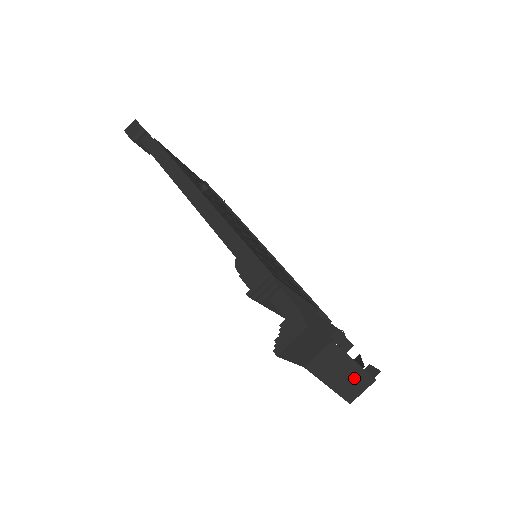
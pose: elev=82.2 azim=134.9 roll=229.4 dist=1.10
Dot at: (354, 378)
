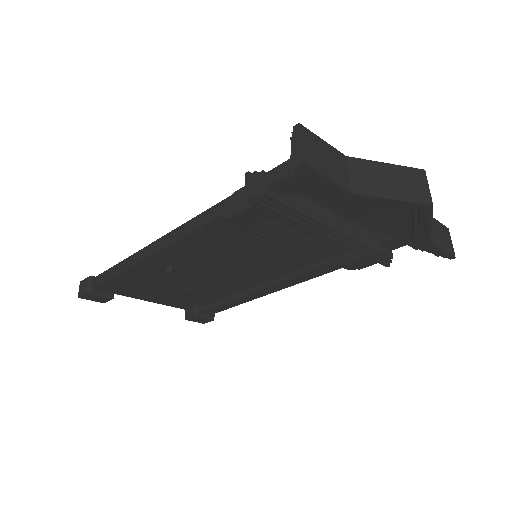
Dot at: (405, 179)
